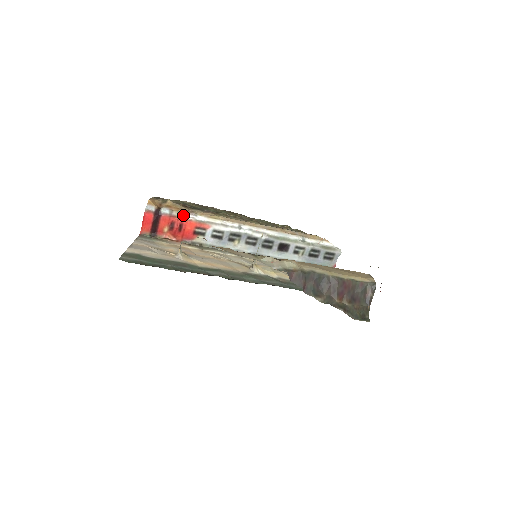
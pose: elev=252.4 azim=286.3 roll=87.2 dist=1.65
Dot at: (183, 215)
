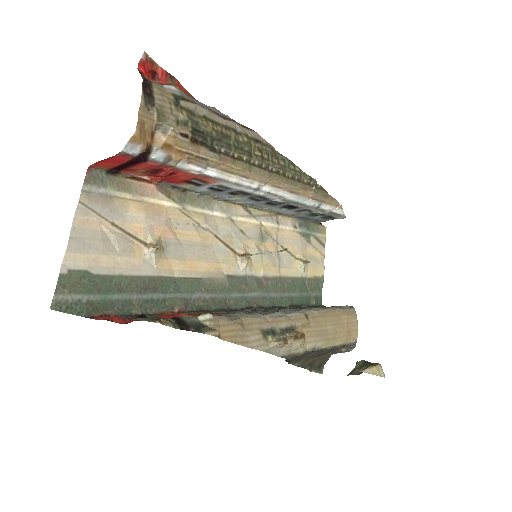
Dot at: (185, 166)
